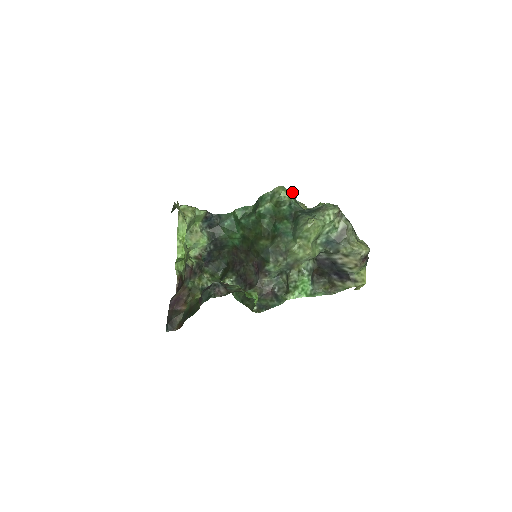
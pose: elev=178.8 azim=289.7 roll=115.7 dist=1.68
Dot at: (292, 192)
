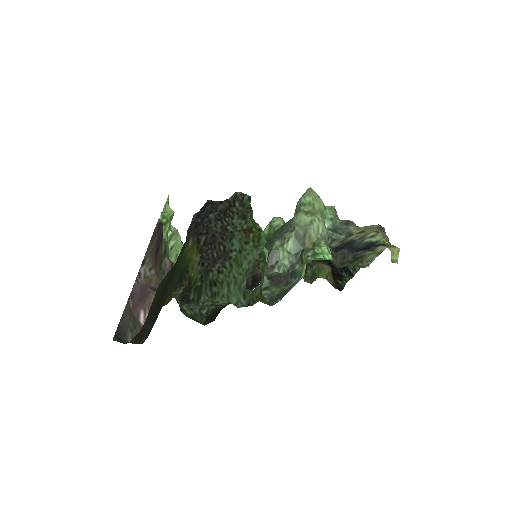
Dot at: occluded
